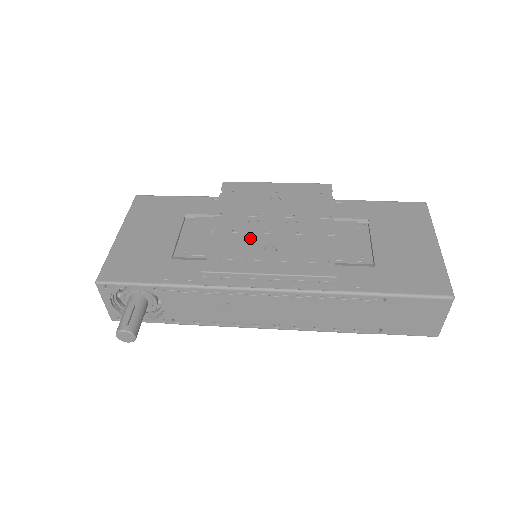
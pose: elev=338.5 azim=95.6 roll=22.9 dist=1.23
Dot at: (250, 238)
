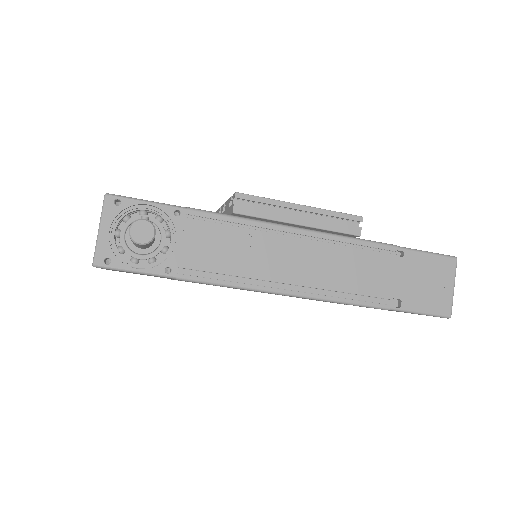
Dot at: occluded
